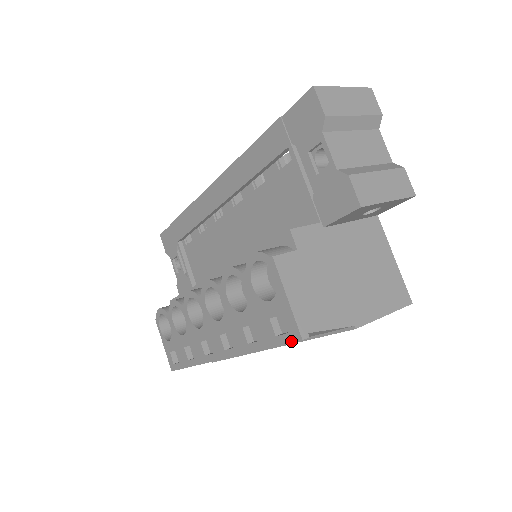
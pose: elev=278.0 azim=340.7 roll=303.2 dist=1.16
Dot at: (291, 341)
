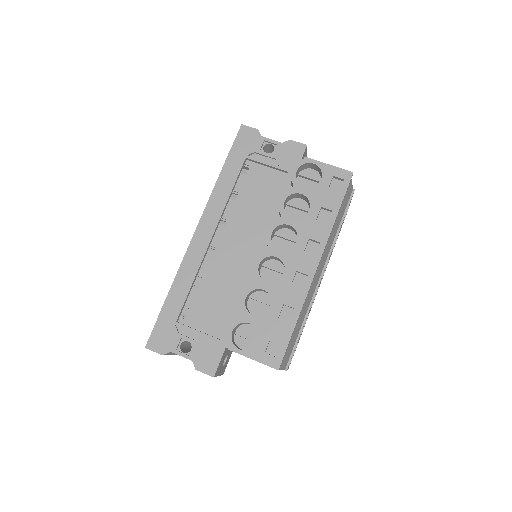
Dot at: (349, 181)
